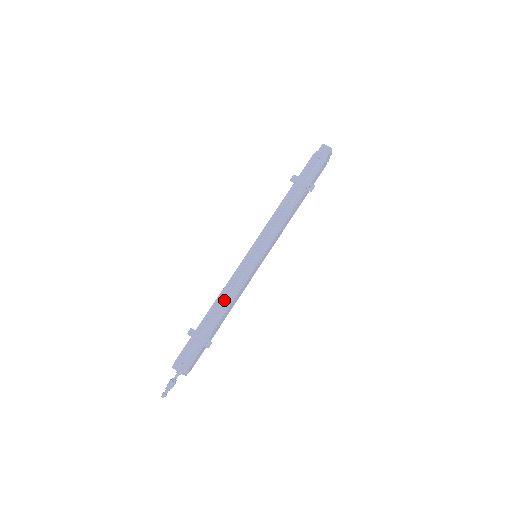
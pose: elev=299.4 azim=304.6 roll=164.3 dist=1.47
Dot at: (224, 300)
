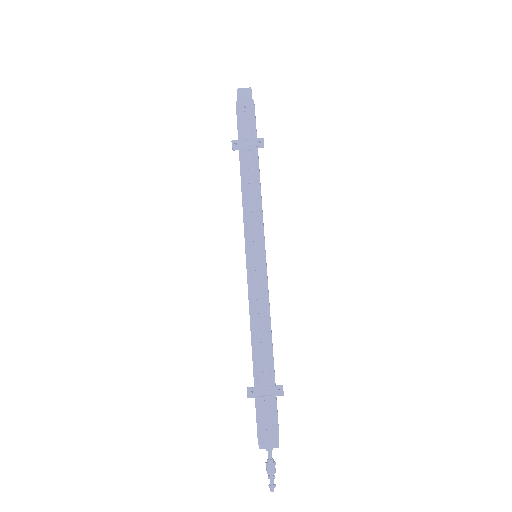
Dot at: (259, 329)
